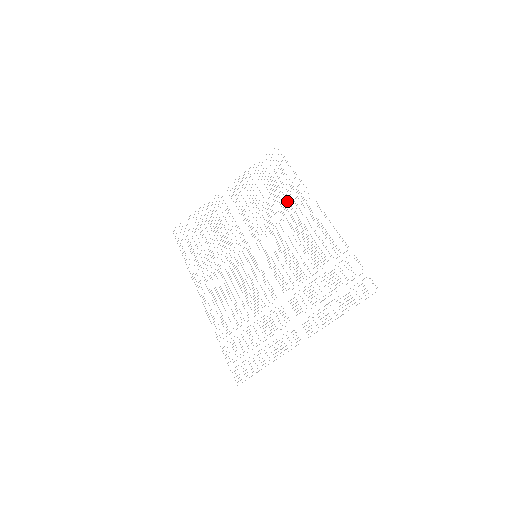
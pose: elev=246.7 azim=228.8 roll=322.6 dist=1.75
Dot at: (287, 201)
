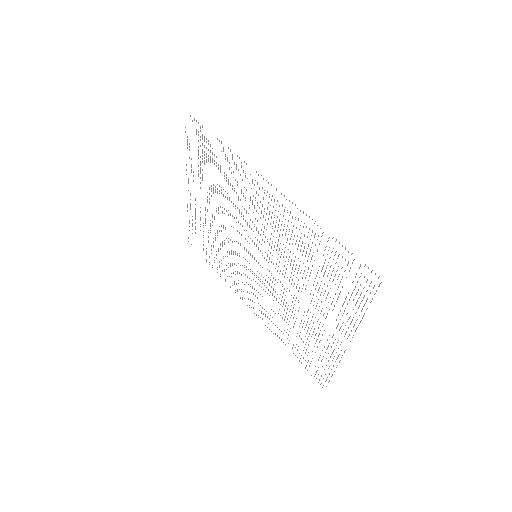
Dot at: occluded
